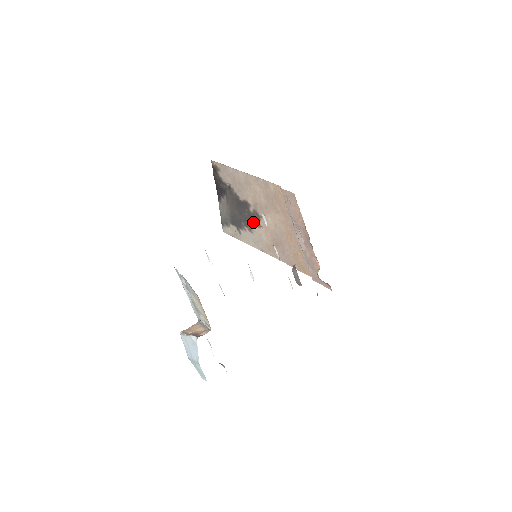
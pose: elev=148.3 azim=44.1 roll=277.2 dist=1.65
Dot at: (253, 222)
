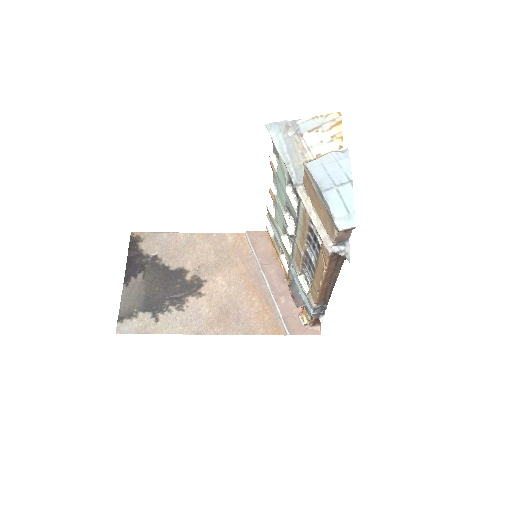
Dot at: (188, 293)
